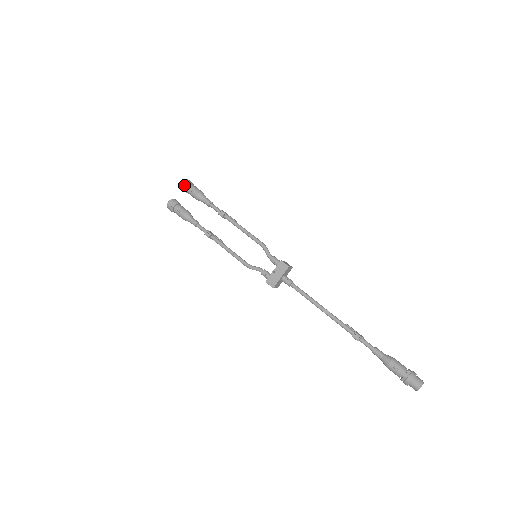
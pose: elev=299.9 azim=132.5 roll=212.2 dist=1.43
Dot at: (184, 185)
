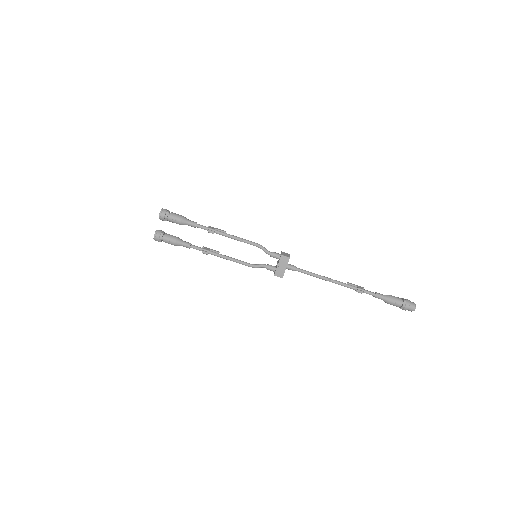
Dot at: (164, 217)
